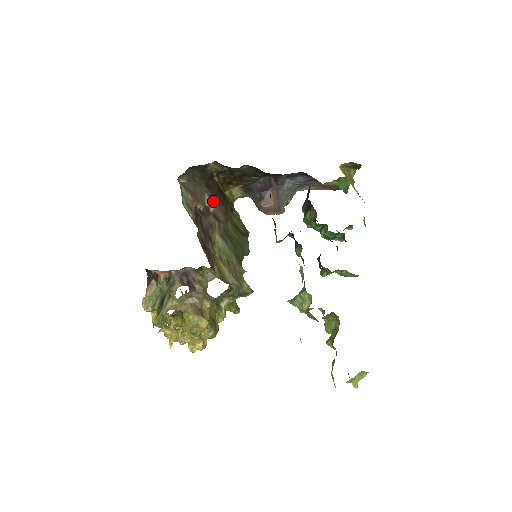
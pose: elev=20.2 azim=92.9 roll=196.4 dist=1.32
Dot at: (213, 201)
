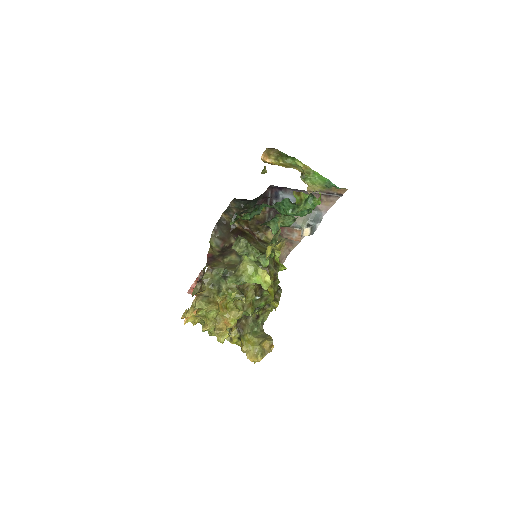
Dot at: occluded
